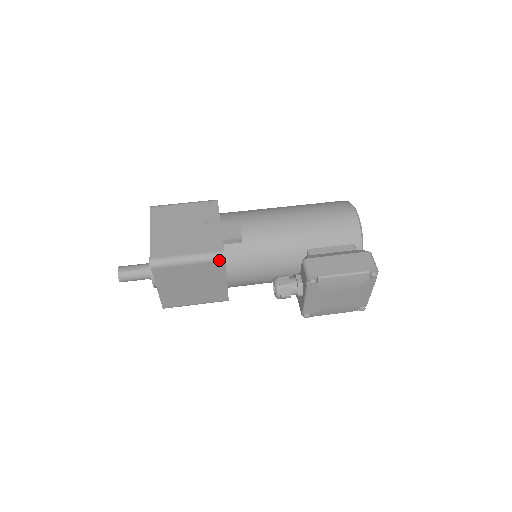
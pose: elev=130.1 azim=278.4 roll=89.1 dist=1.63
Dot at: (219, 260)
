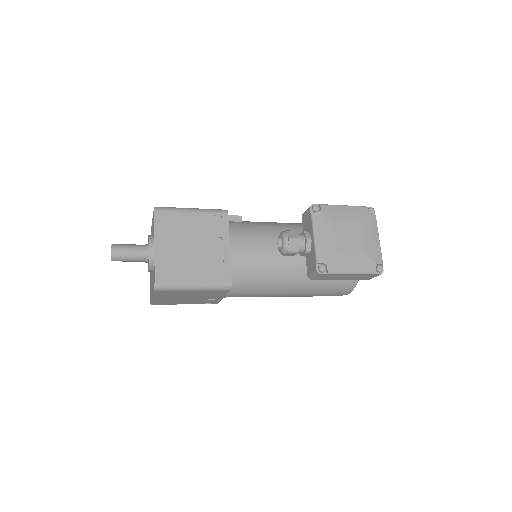
Dot at: (222, 213)
